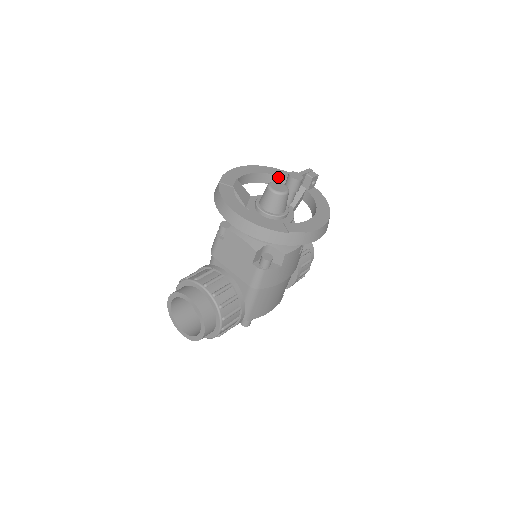
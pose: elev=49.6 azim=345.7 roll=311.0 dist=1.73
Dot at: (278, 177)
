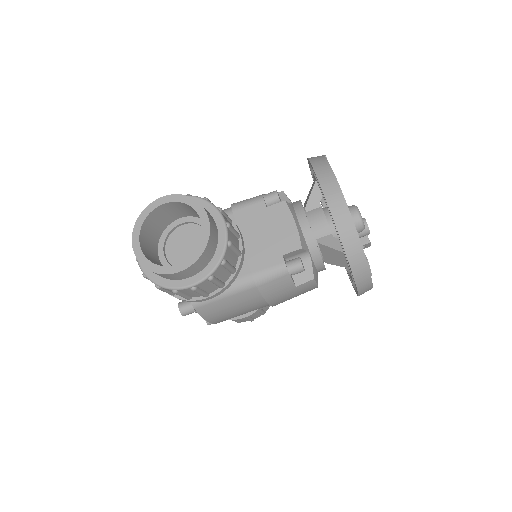
Dot at: occluded
